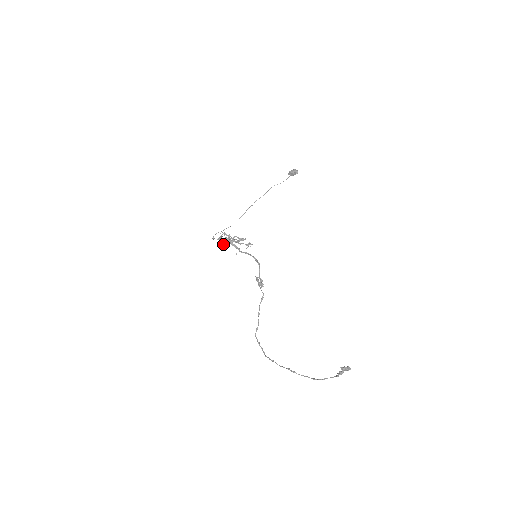
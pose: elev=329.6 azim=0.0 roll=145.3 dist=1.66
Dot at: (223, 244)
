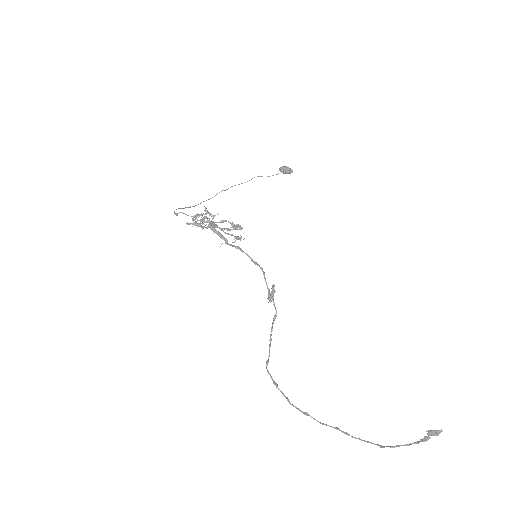
Dot at: (200, 226)
